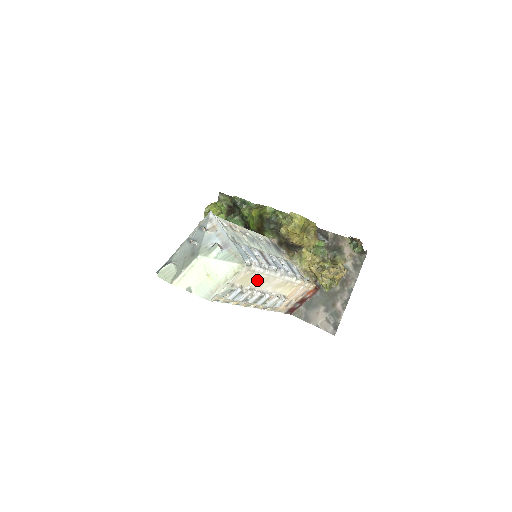
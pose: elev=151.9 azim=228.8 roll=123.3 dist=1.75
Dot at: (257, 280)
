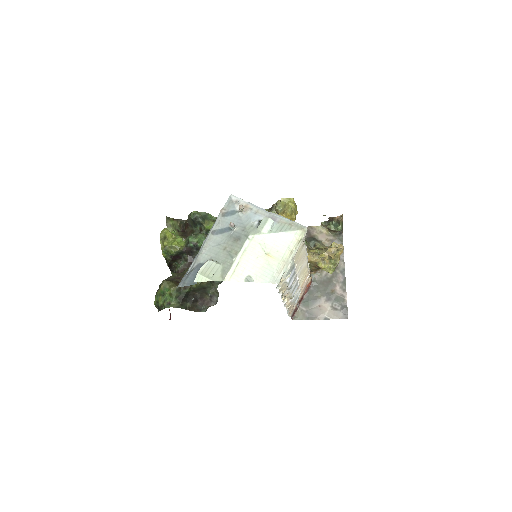
Dot at: (300, 257)
